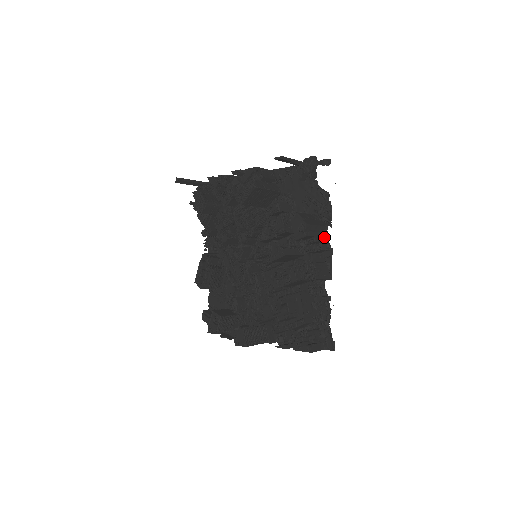
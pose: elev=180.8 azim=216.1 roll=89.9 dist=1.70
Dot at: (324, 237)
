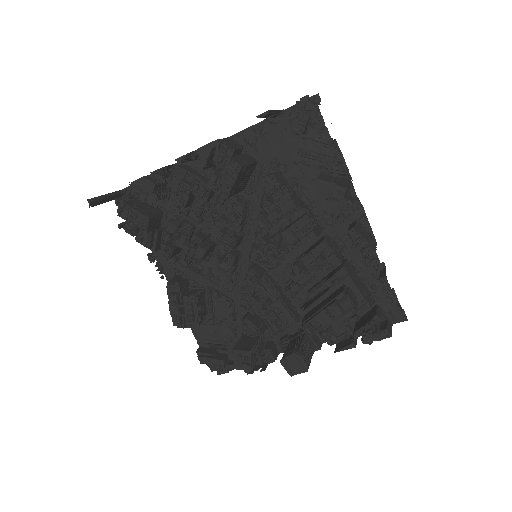
Dot at: (352, 196)
